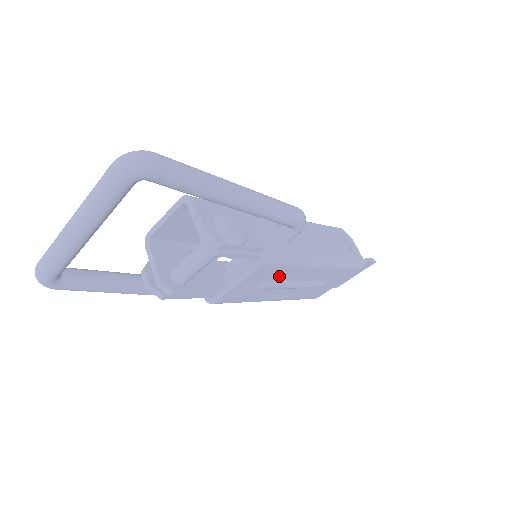
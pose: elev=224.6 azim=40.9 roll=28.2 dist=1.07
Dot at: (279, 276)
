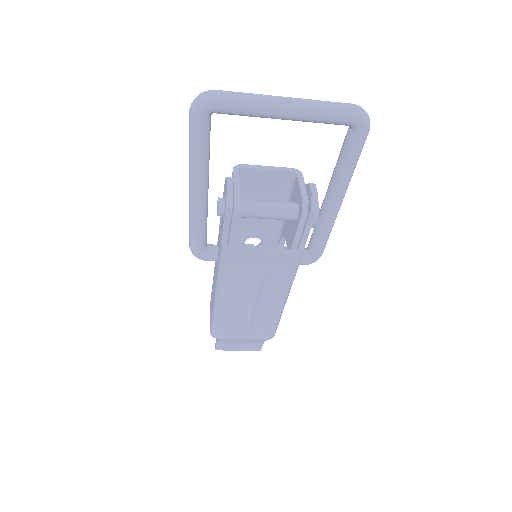
Dot at: (273, 278)
